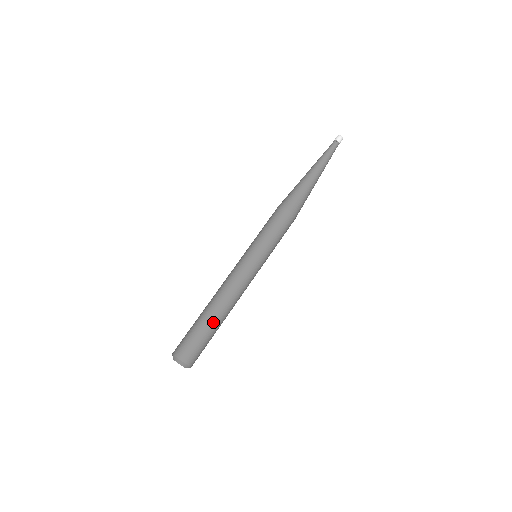
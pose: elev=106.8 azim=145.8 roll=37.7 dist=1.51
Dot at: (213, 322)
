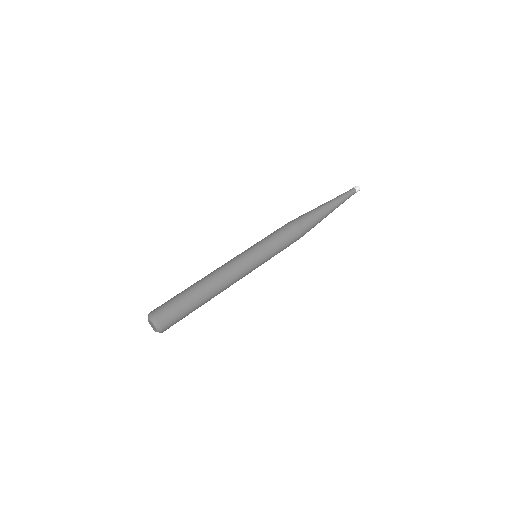
Dot at: (195, 291)
